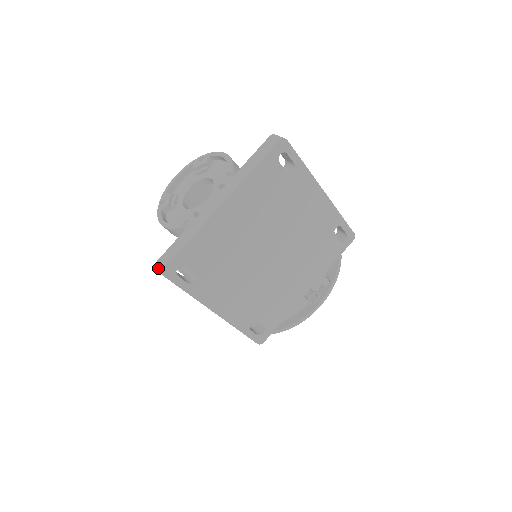
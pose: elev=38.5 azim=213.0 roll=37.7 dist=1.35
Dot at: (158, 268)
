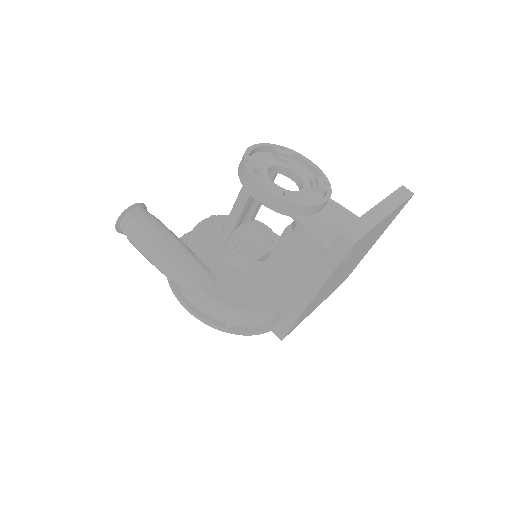
Dot at: (345, 237)
